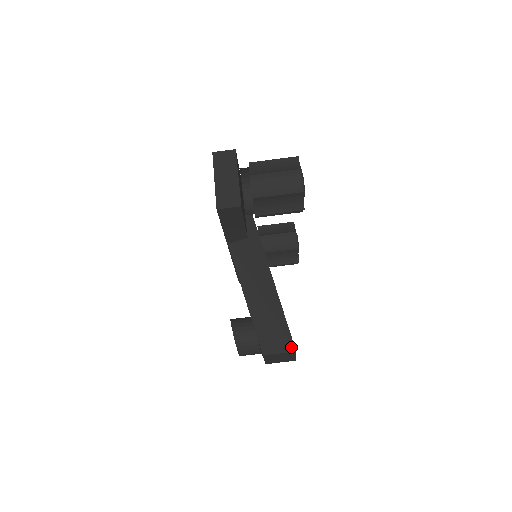
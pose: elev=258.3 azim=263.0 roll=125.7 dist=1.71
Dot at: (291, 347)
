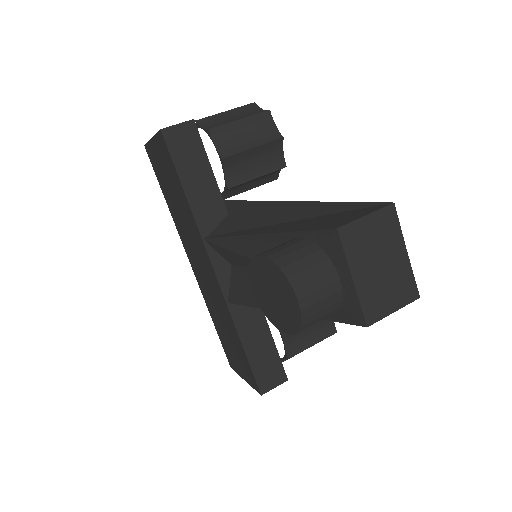
Dot at: (380, 206)
